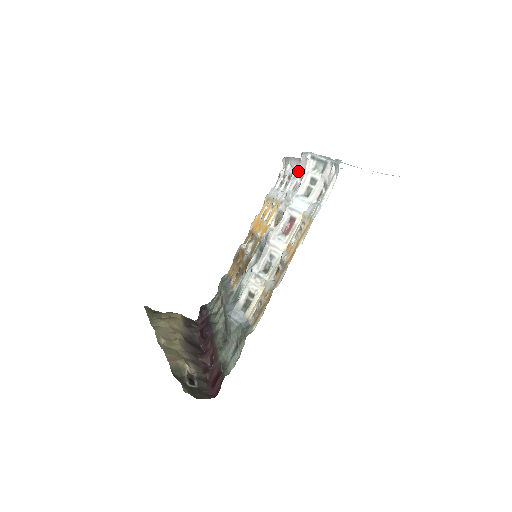
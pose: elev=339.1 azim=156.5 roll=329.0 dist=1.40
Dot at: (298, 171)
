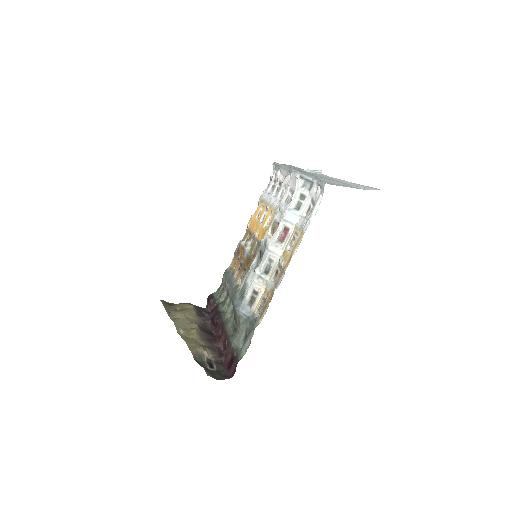
Dot at: (289, 186)
